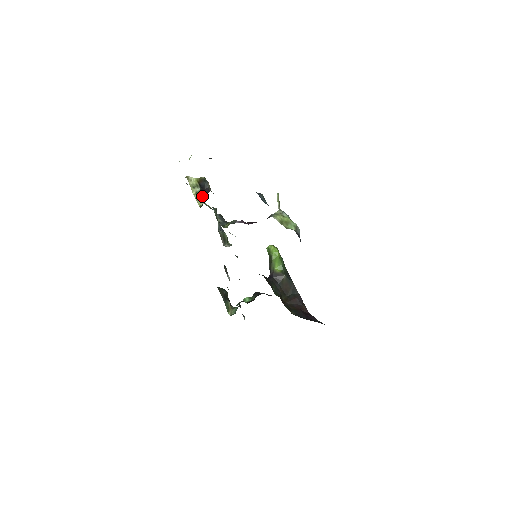
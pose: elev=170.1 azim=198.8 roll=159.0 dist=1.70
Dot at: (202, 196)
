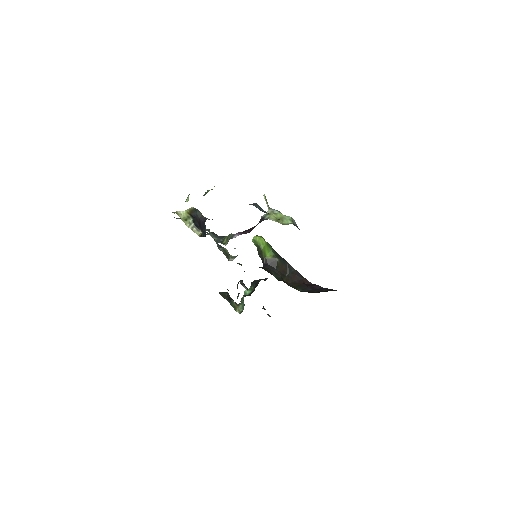
Dot at: (198, 226)
